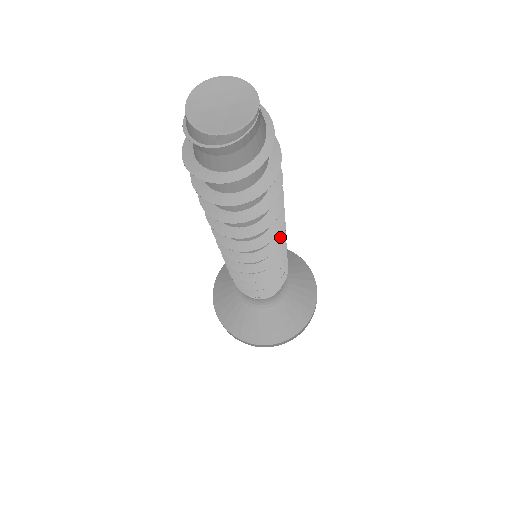
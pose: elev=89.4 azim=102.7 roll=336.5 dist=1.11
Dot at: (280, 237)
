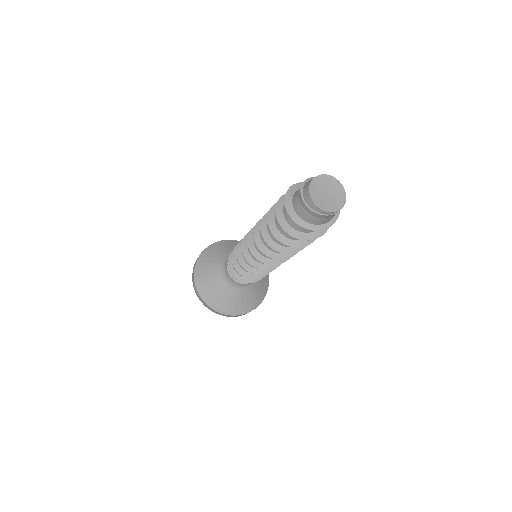
Dot at: occluded
